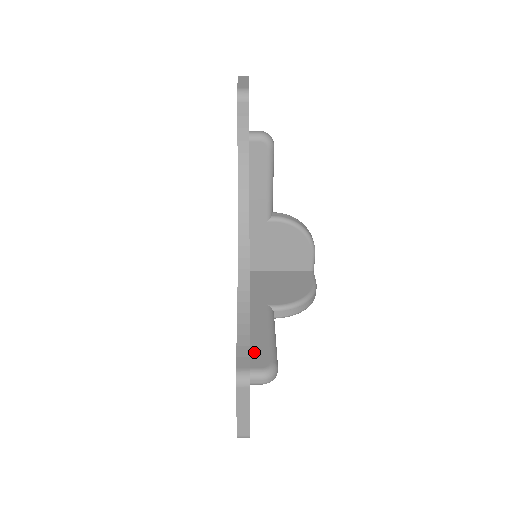
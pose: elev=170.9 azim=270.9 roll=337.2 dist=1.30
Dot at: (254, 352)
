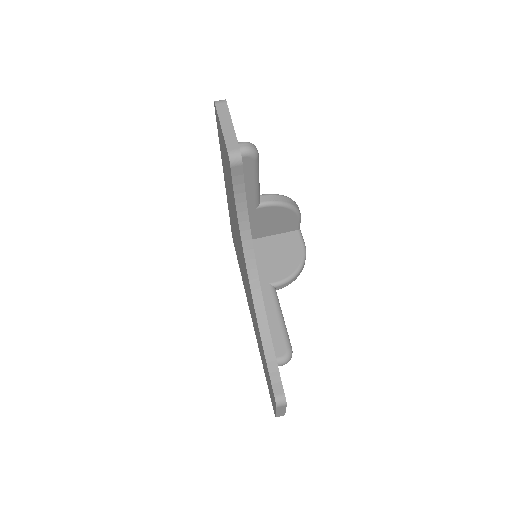
Dot at: occluded
